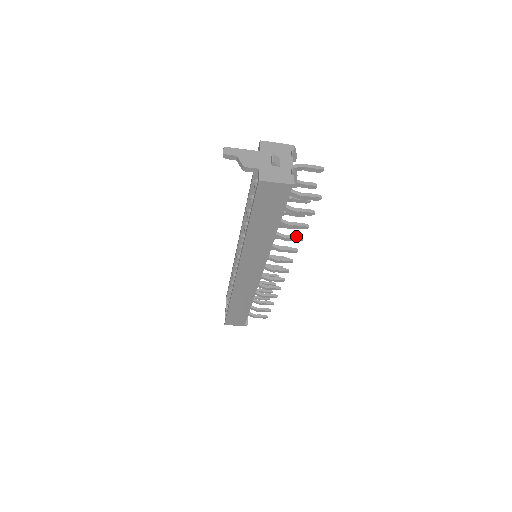
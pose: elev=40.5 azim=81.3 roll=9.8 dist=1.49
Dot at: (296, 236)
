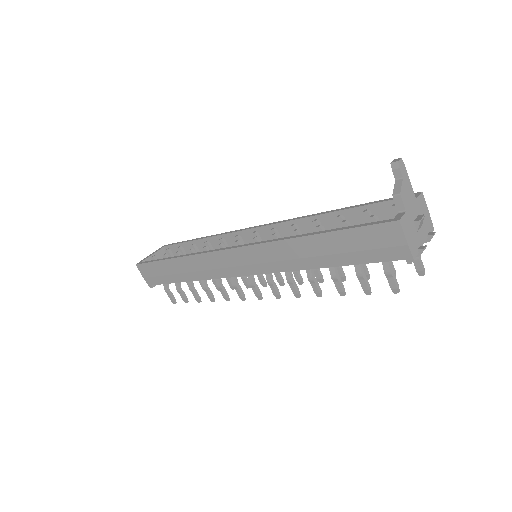
Dot at: occluded
